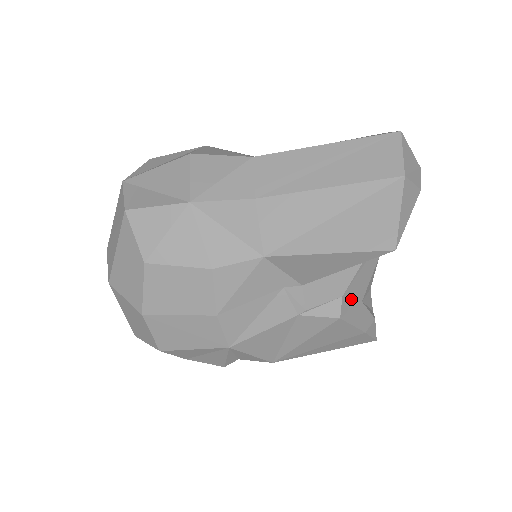
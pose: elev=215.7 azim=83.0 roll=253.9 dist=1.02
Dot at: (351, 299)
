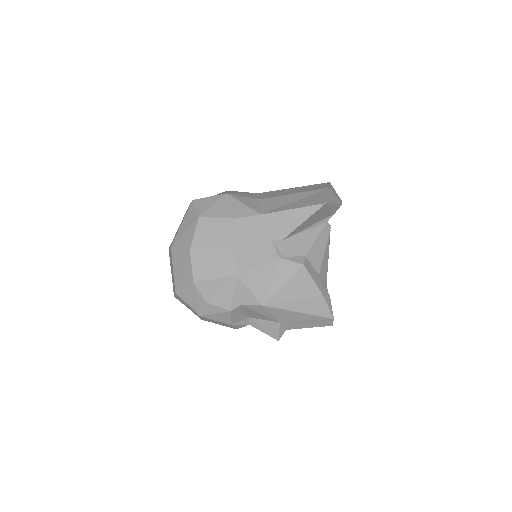
Dot at: (311, 265)
